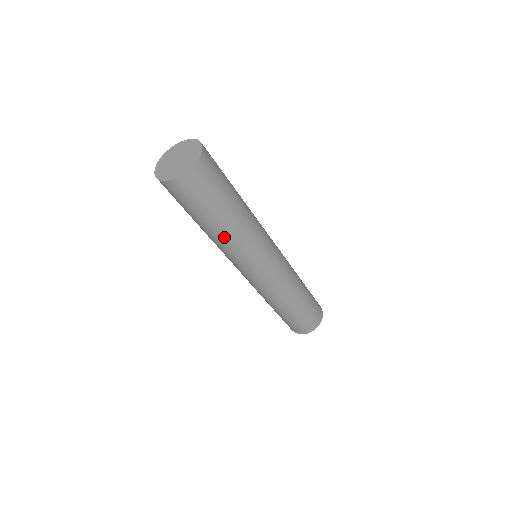
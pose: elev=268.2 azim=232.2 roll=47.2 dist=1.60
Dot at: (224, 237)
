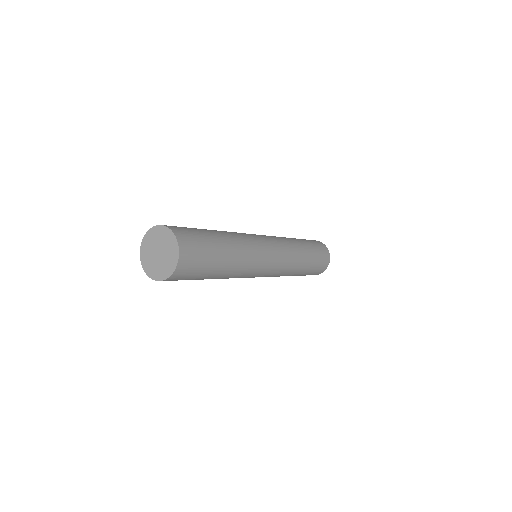
Dot at: (234, 269)
